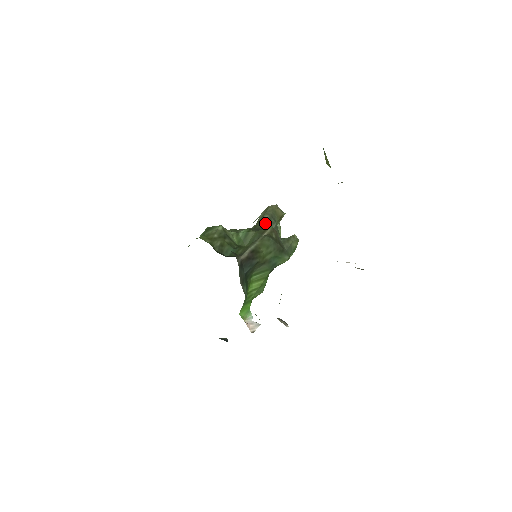
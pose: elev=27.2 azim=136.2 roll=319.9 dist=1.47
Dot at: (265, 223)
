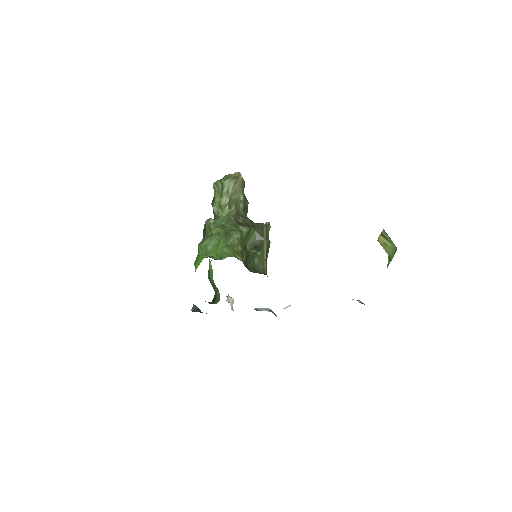
Dot at: (244, 206)
